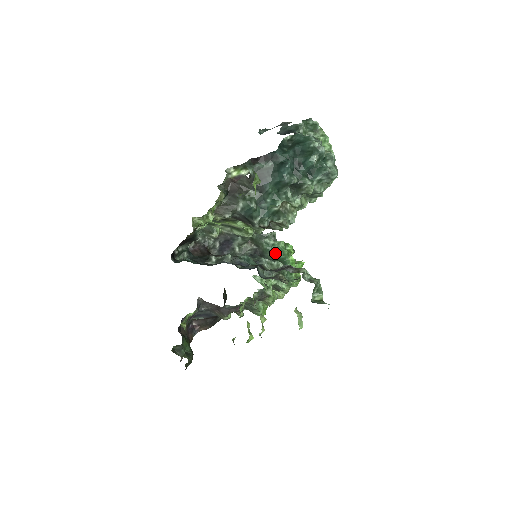
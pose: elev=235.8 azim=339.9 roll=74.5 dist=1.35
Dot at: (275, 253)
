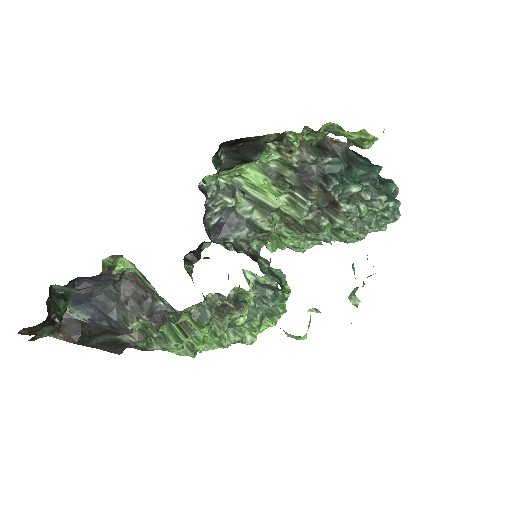
Dot at: occluded
